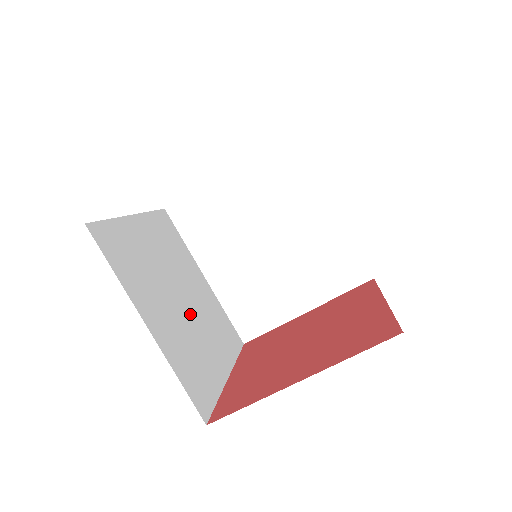
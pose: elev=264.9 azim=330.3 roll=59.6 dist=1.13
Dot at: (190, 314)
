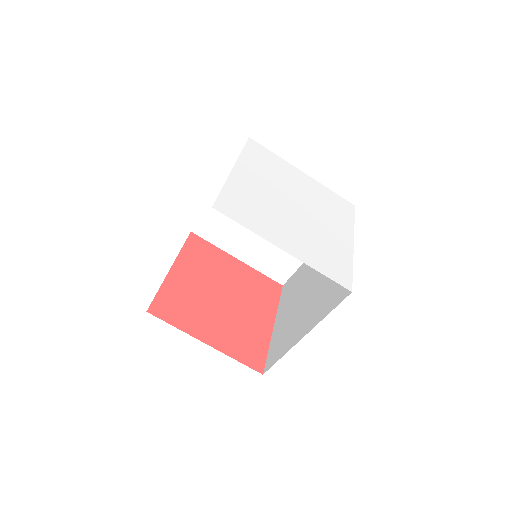
Dot at: occluded
